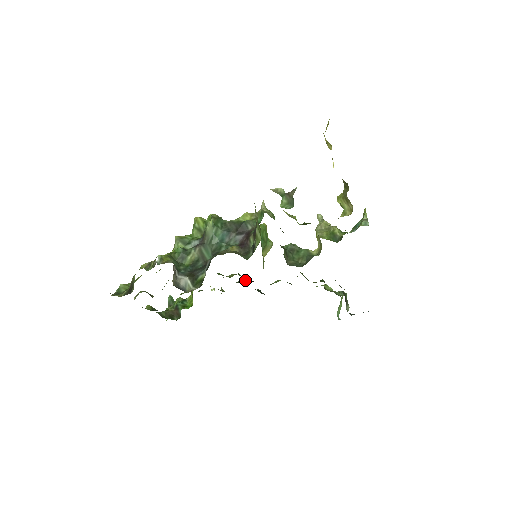
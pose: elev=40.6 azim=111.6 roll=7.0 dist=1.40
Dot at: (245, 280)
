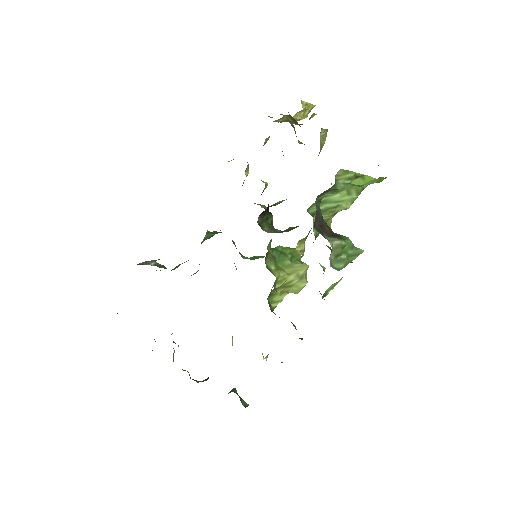
Dot at: occluded
